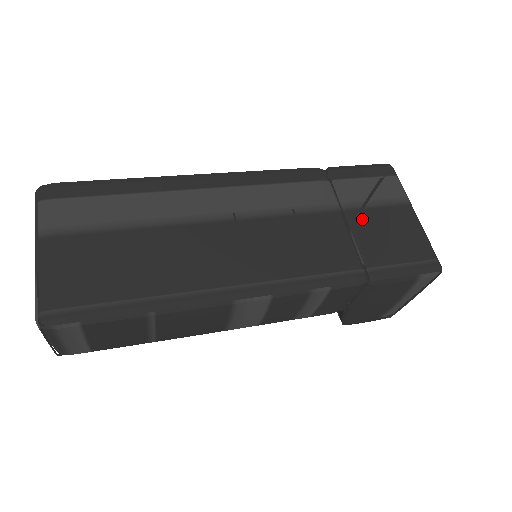
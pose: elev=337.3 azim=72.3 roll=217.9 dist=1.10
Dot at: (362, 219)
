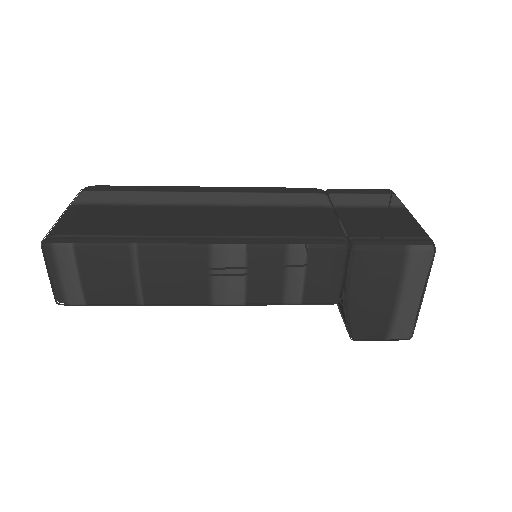
Dot at: (352, 212)
